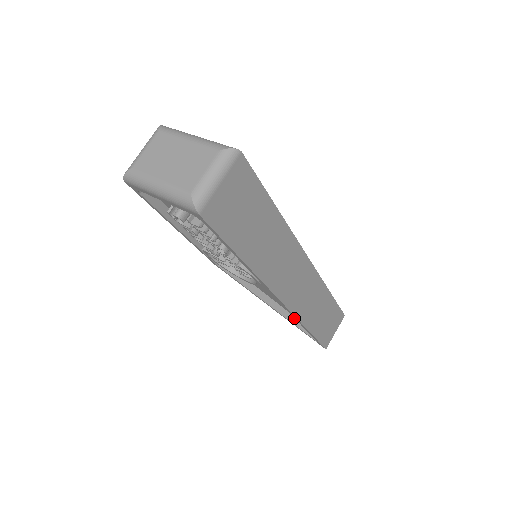
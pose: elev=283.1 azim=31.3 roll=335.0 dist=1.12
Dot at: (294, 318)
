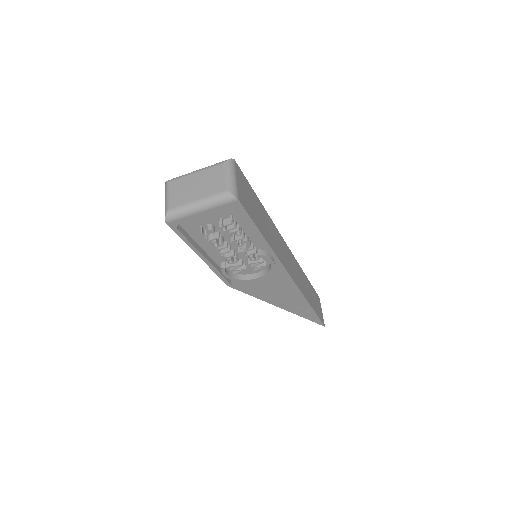
Dot at: (294, 308)
